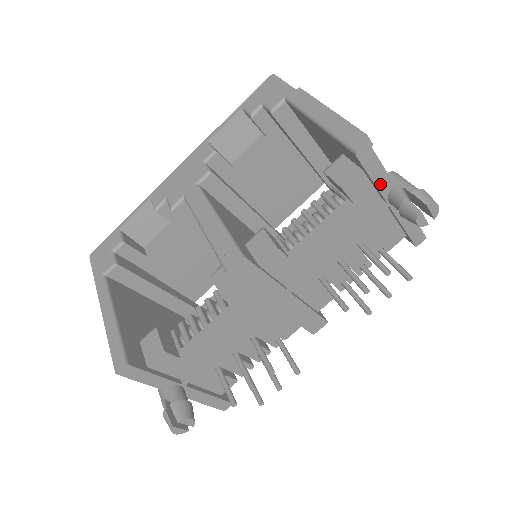
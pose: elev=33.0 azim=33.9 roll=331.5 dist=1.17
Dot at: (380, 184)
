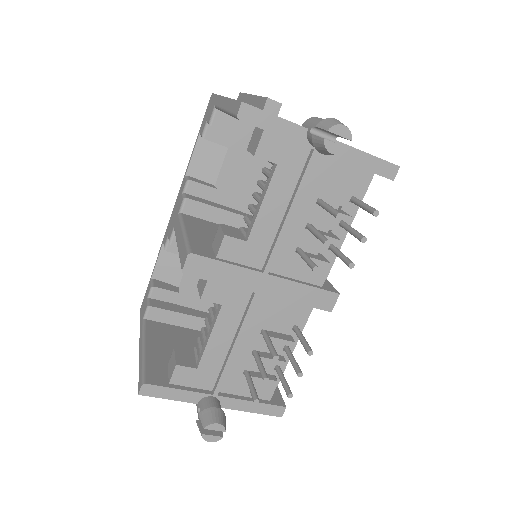
Dot at: (289, 134)
